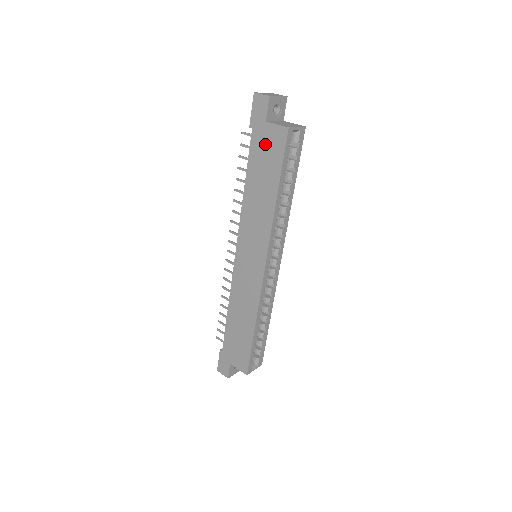
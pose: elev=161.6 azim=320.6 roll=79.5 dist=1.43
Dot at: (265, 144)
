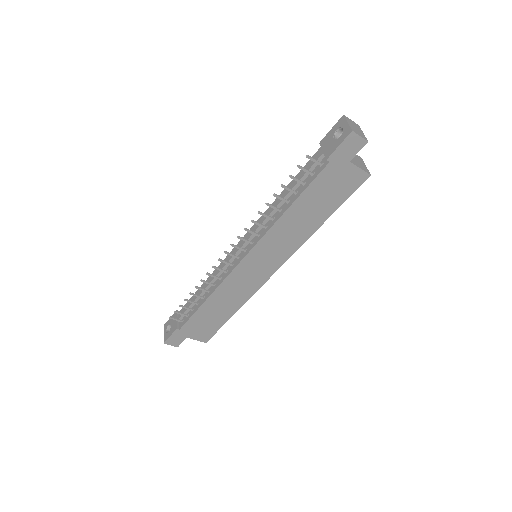
Dot at: (337, 180)
